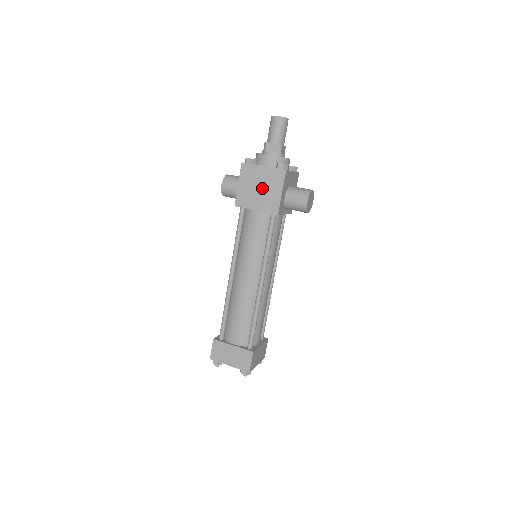
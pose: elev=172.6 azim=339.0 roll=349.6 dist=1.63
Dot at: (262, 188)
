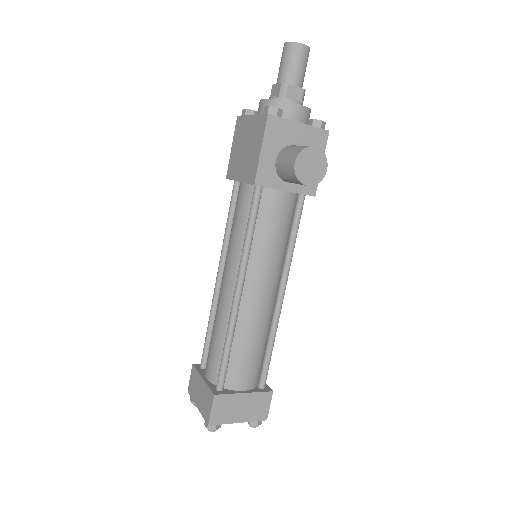
Dot at: (247, 147)
